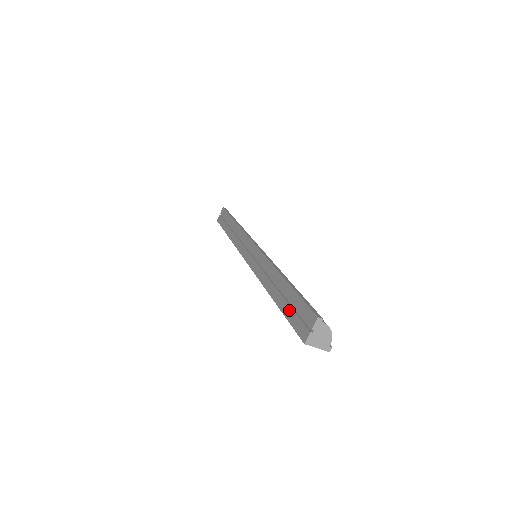
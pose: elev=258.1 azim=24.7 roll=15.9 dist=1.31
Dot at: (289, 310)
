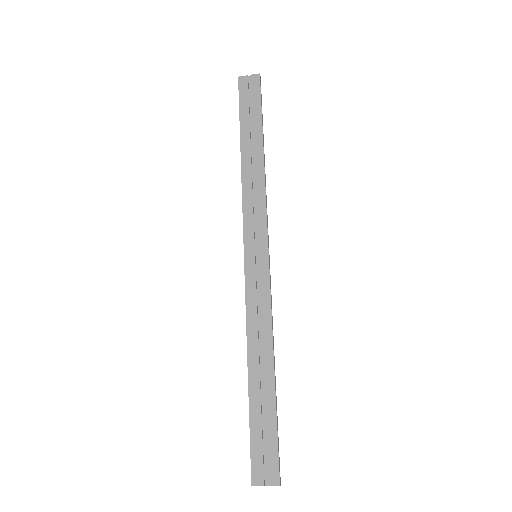
Dot at: (258, 427)
